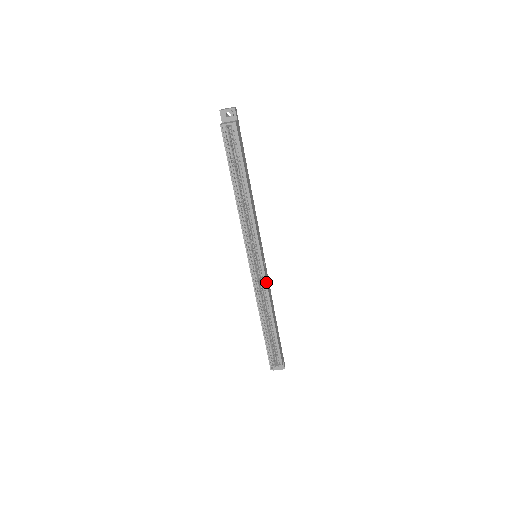
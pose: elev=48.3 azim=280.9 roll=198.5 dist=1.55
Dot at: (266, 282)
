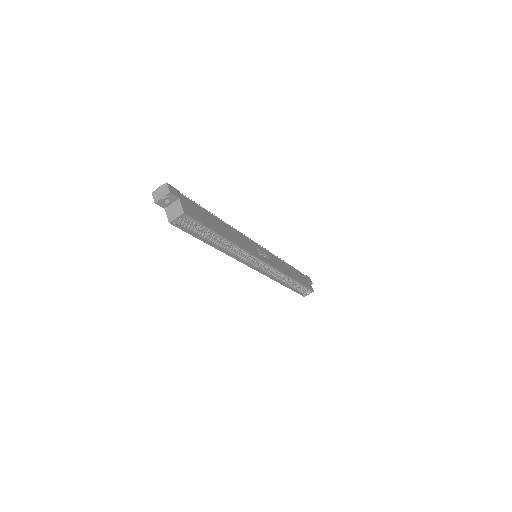
Dot at: (276, 269)
